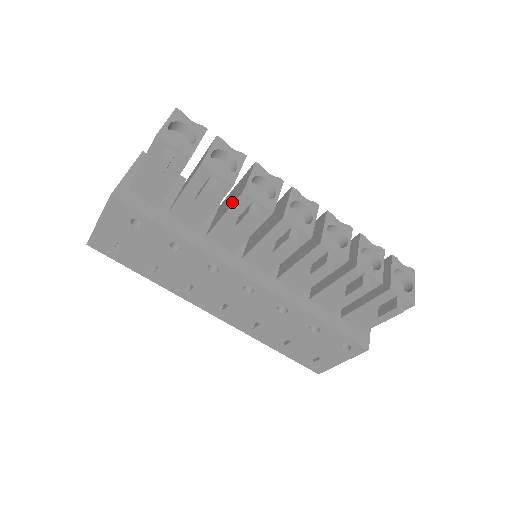
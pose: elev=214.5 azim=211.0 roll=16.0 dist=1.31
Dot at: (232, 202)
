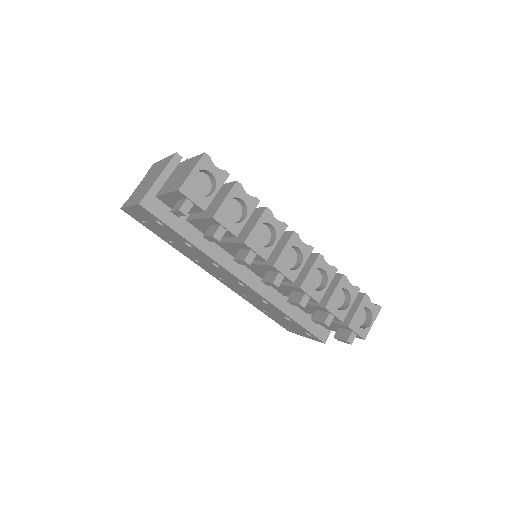
Dot at: (237, 238)
